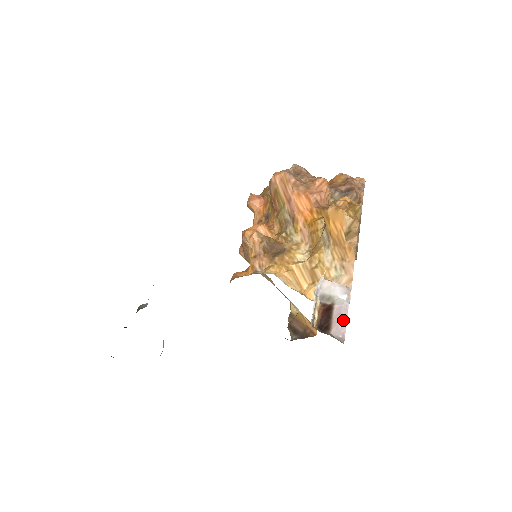
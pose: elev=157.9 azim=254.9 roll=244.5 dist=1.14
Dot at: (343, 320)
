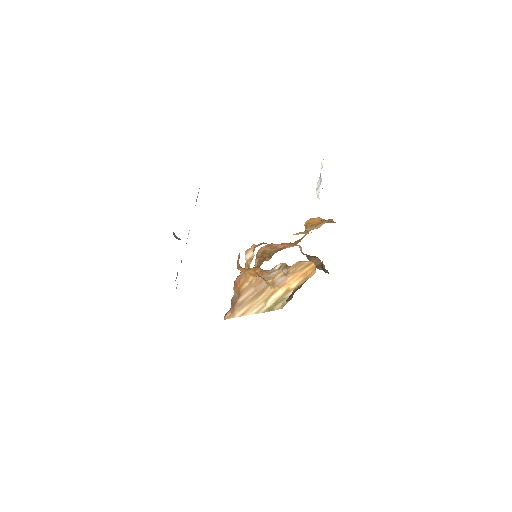
Dot at: occluded
